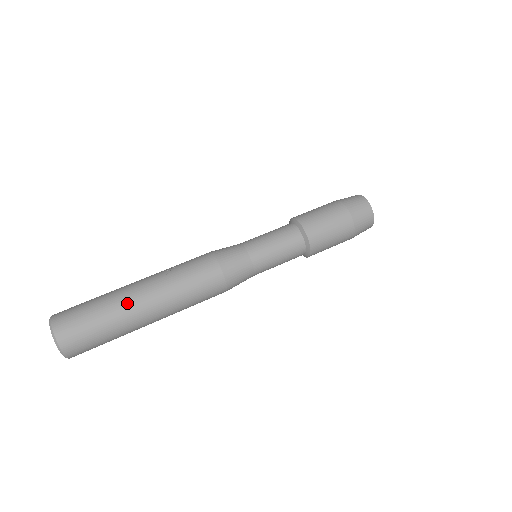
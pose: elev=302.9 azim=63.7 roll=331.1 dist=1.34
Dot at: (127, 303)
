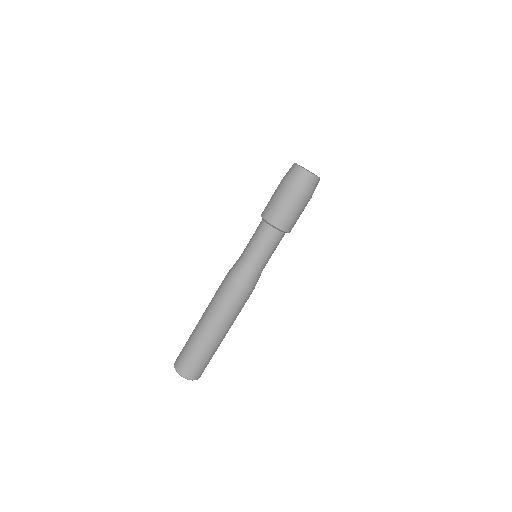
Dot at: (207, 341)
